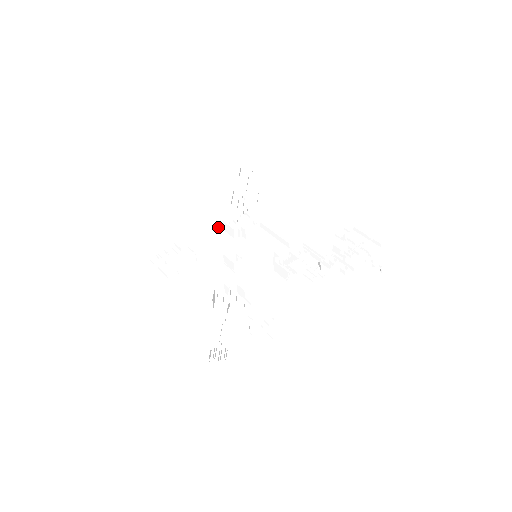
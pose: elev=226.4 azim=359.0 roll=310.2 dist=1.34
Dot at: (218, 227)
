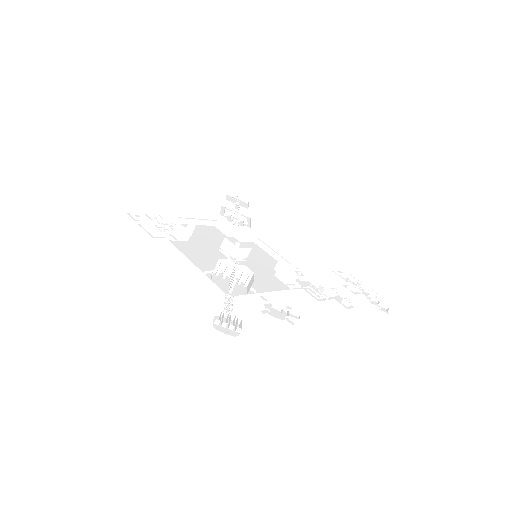
Dot at: (212, 219)
